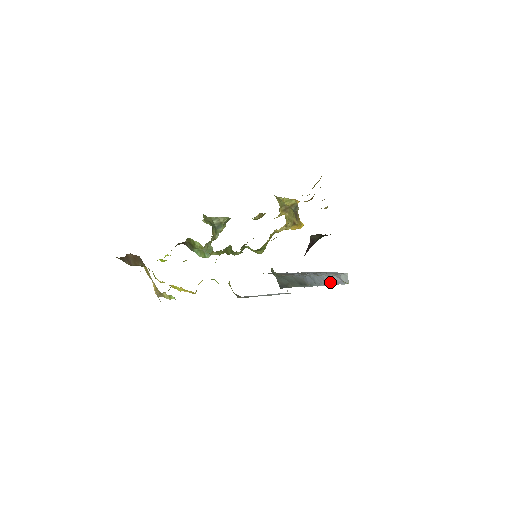
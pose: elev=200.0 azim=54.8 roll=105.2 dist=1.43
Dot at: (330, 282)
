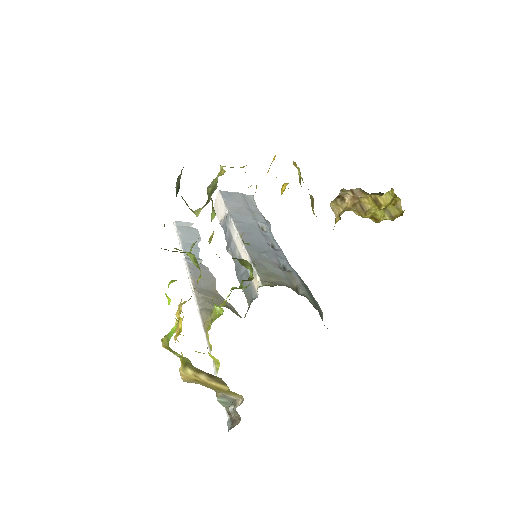
Dot at: occluded
